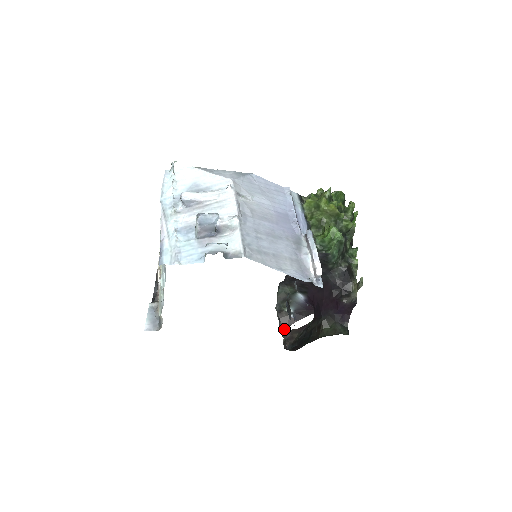
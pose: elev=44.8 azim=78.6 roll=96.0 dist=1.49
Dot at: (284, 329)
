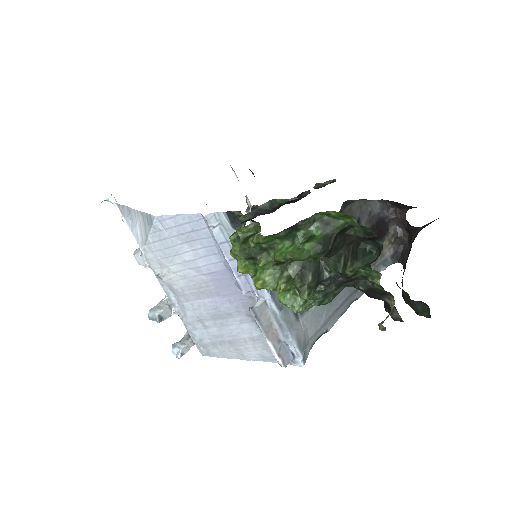
Dot at: (397, 217)
